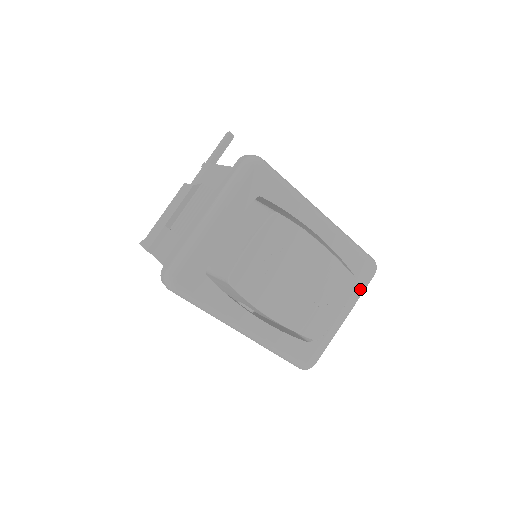
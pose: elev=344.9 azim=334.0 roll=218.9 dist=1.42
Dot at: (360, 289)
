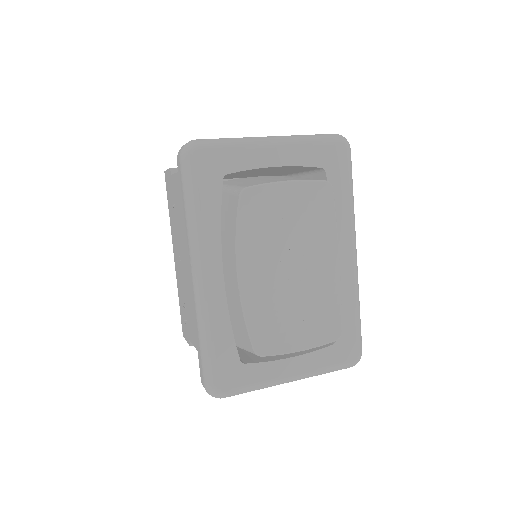
Dot at: (330, 363)
